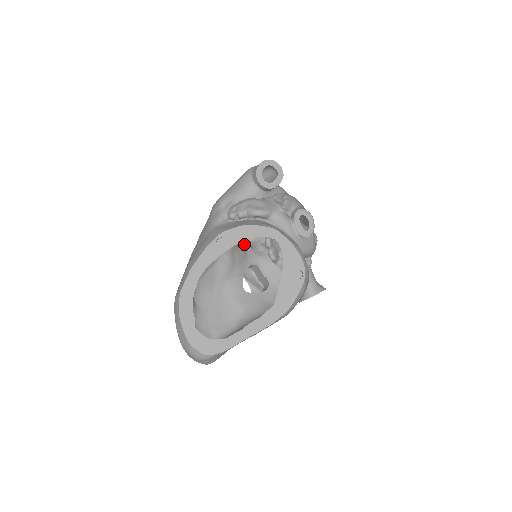
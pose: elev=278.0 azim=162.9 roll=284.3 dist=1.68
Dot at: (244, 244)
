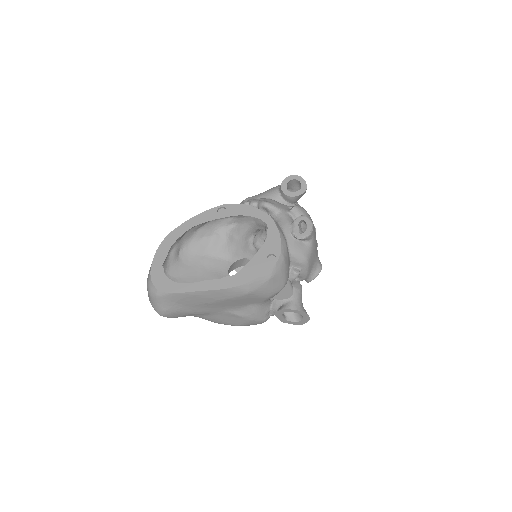
Dot at: (249, 239)
